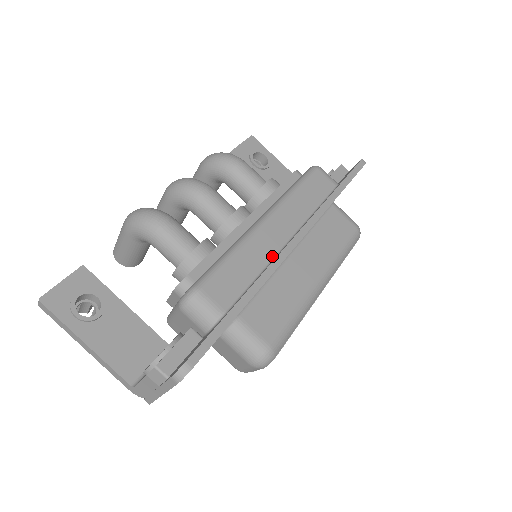
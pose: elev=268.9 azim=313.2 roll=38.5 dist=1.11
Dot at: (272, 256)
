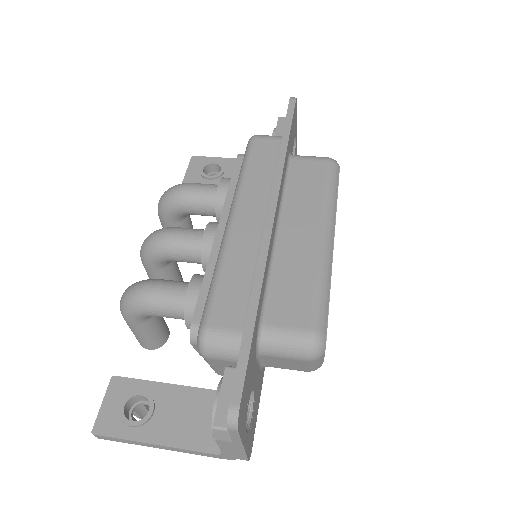
Dot at: (258, 247)
